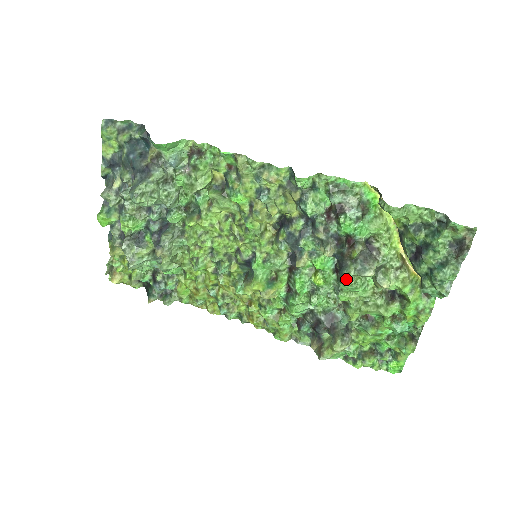
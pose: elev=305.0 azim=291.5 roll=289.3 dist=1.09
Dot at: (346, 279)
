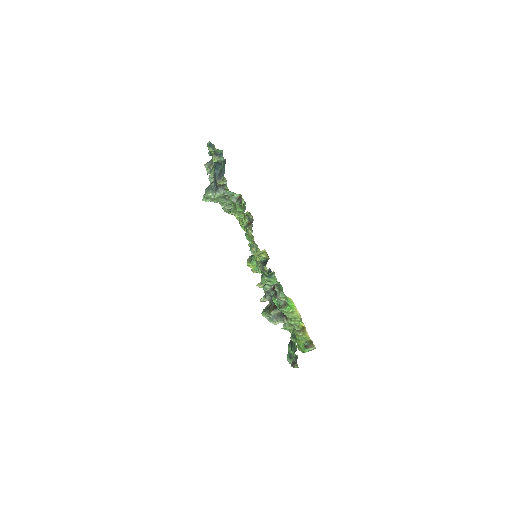
Dot at: (263, 315)
